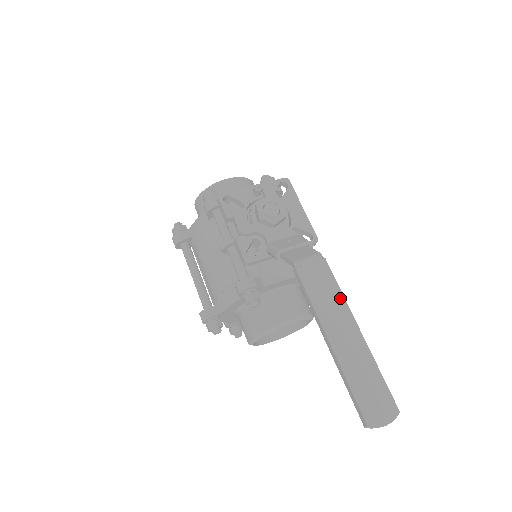
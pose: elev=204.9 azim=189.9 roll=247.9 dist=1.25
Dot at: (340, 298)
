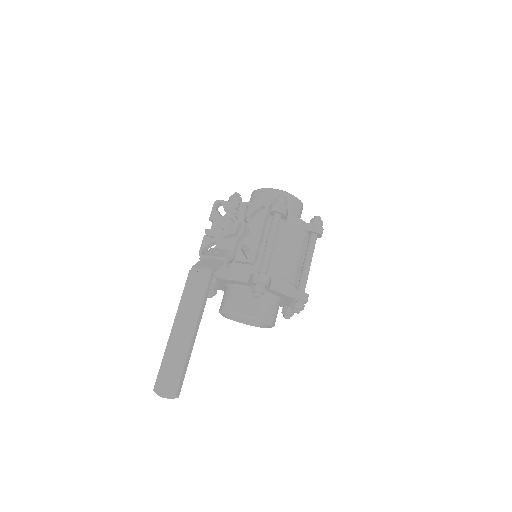
Dot at: (199, 305)
